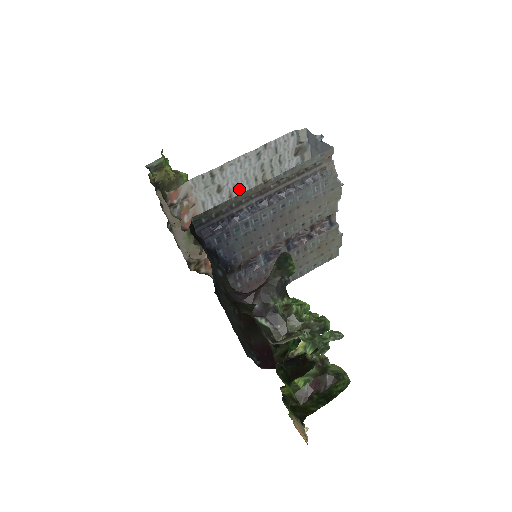
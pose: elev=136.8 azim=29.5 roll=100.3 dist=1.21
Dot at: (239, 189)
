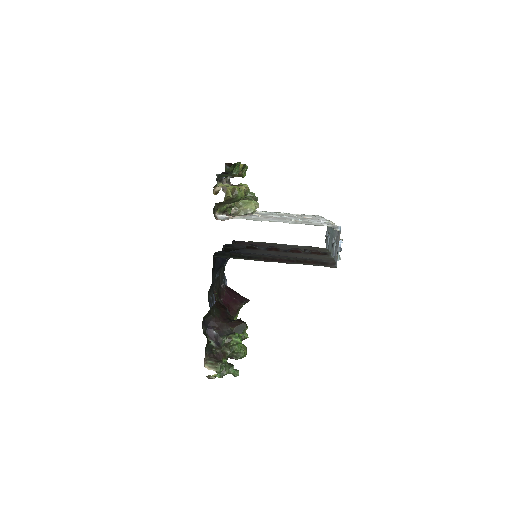
Dot at: occluded
